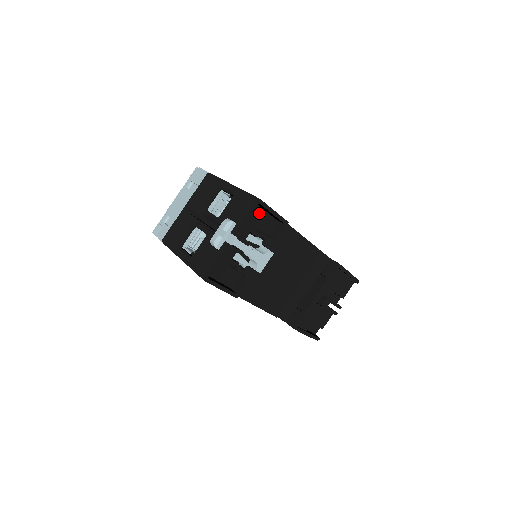
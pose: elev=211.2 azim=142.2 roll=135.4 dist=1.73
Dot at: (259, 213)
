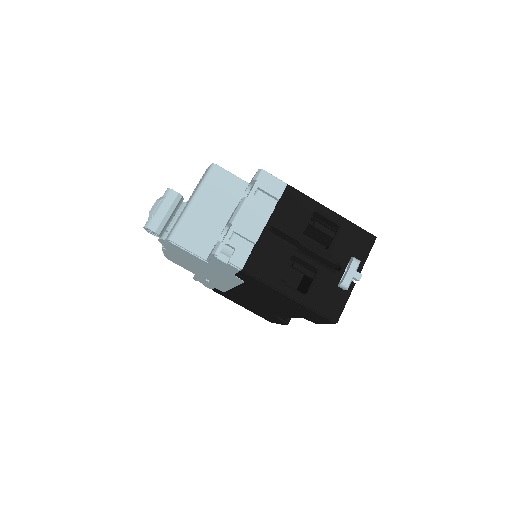
Dot at: occluded
